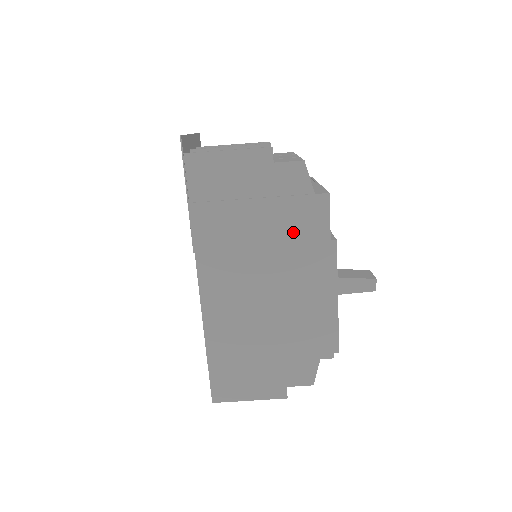
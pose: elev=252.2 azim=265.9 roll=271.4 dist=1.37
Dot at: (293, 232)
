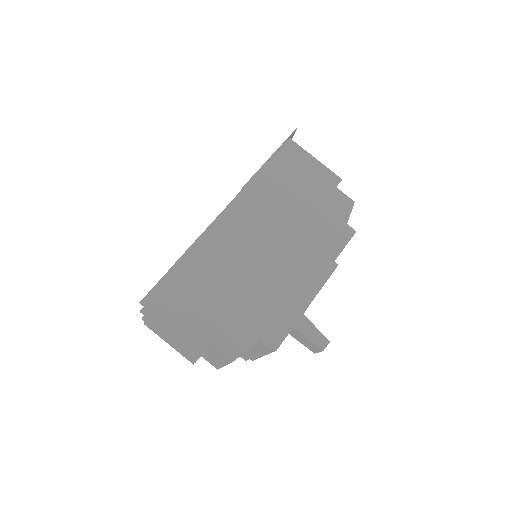
Dot at: (316, 233)
